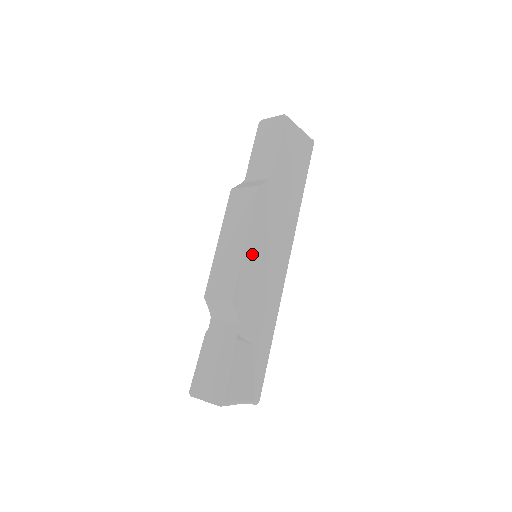
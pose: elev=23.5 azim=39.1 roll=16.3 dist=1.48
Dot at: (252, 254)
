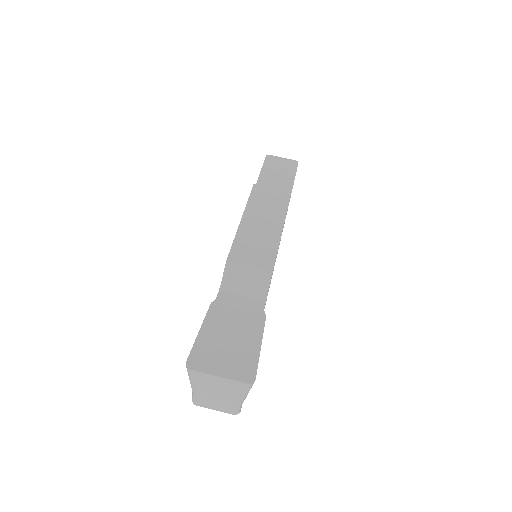
Dot at: occluded
